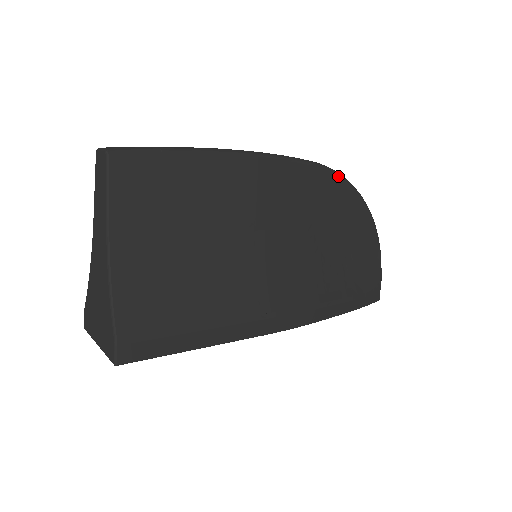
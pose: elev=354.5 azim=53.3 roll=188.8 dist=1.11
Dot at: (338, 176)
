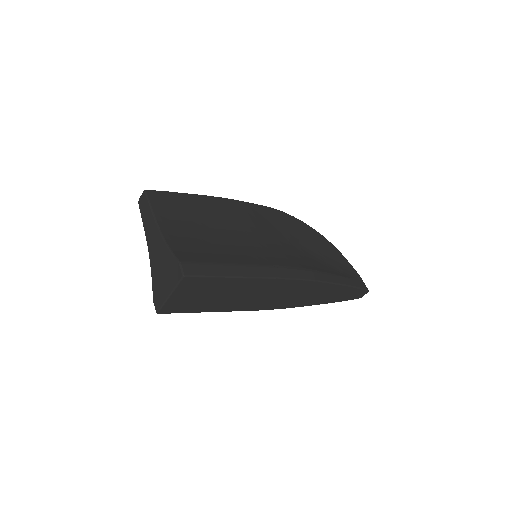
Dot at: (286, 214)
